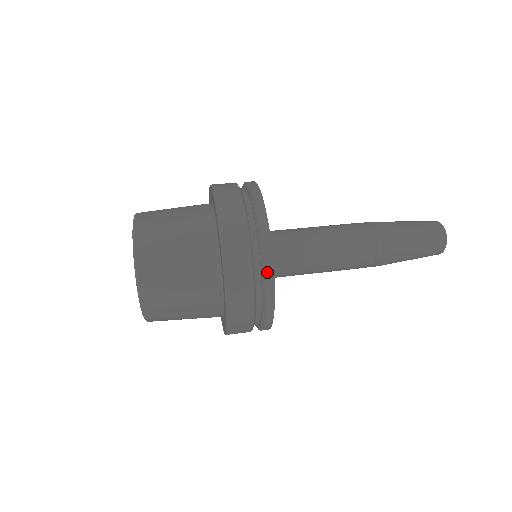
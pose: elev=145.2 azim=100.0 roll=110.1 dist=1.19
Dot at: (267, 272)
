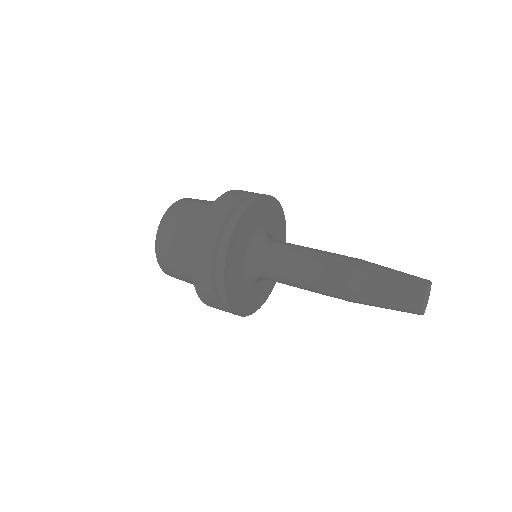
Dot at: (224, 303)
